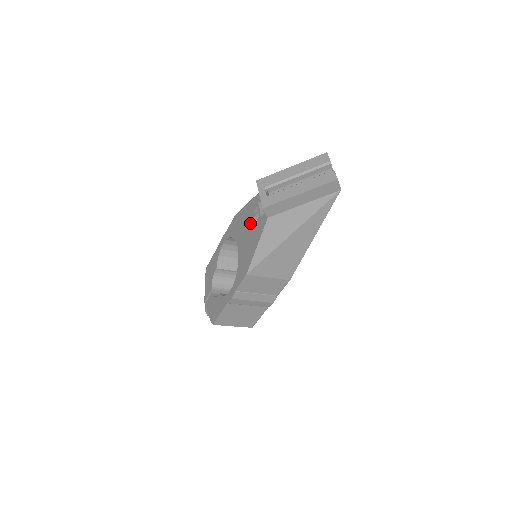
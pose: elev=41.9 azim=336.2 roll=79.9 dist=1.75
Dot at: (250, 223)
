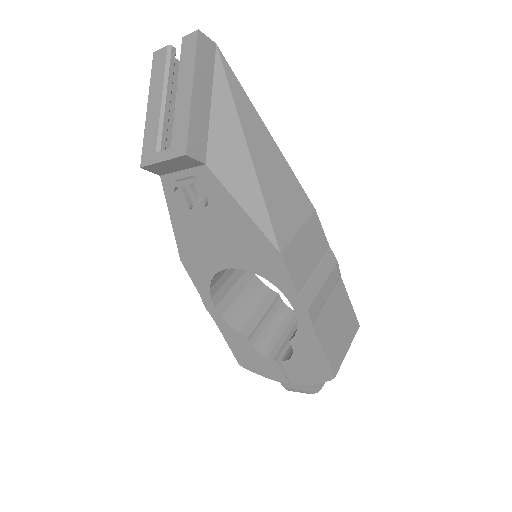
Dot at: (202, 220)
